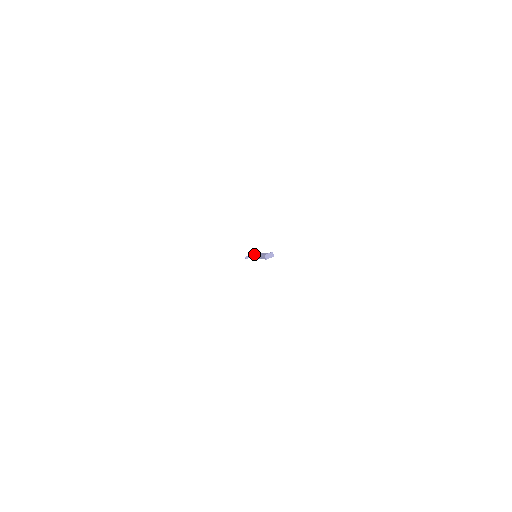
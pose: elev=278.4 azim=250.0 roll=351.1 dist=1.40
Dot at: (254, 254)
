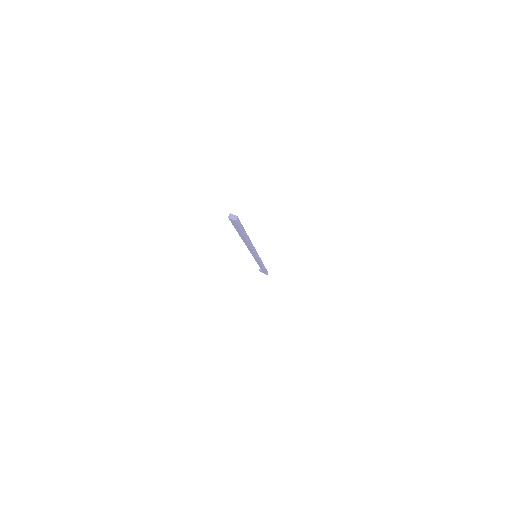
Dot at: occluded
